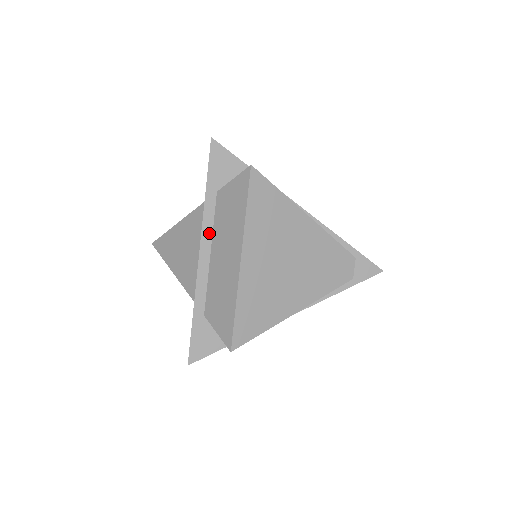
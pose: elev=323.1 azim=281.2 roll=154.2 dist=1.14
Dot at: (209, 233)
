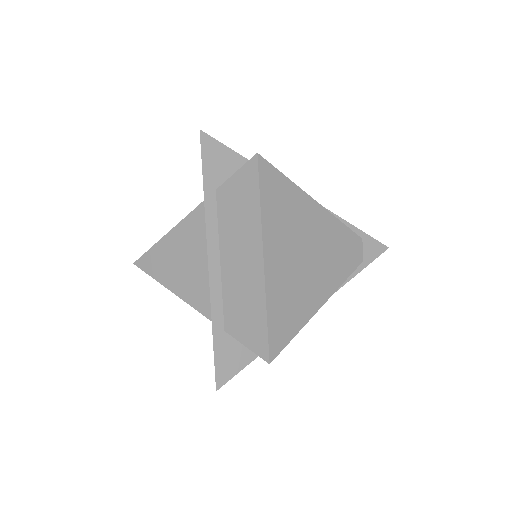
Dot at: (215, 237)
